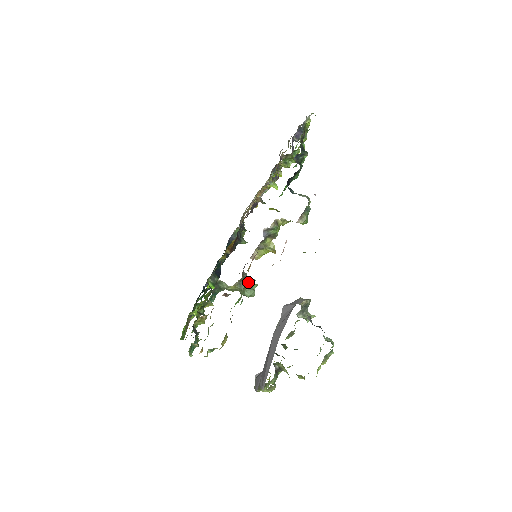
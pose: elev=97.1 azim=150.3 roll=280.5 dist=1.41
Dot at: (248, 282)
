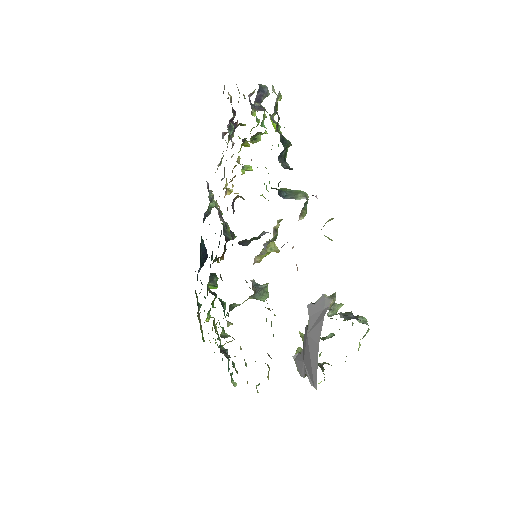
Dot at: (260, 290)
